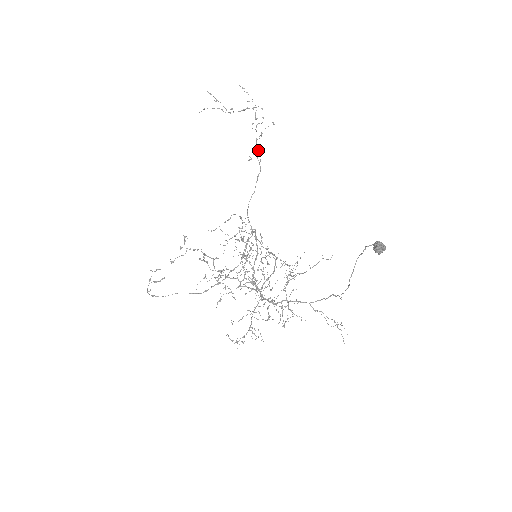
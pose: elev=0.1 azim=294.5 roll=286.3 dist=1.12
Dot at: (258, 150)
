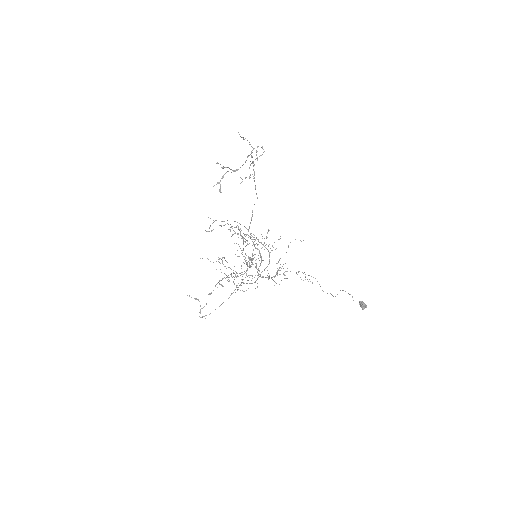
Dot at: occluded
